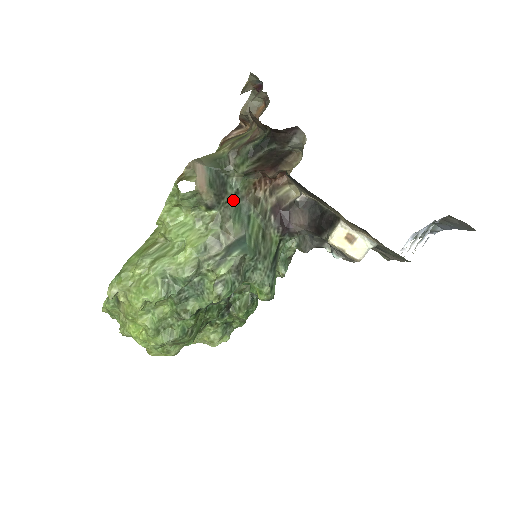
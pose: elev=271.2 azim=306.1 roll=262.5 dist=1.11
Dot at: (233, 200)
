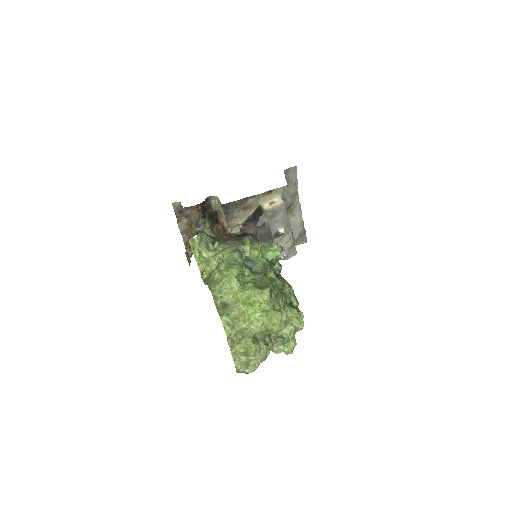
Dot at: (218, 239)
